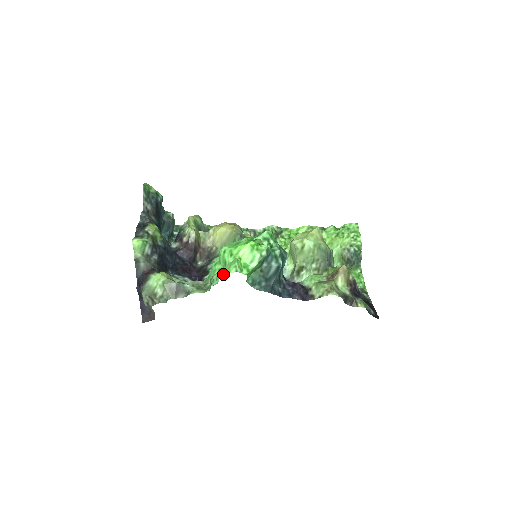
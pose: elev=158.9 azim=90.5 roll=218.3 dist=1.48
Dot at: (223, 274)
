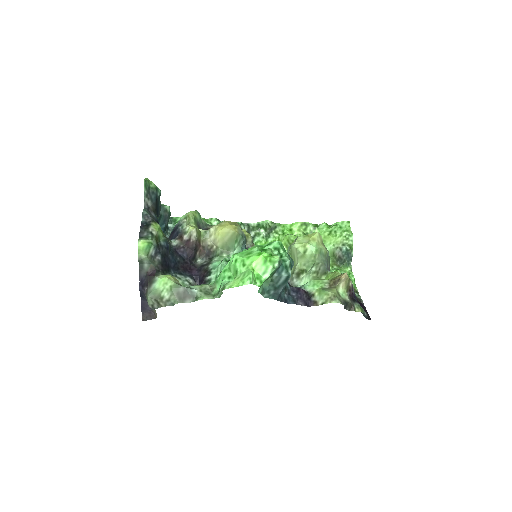
Dot at: (237, 285)
